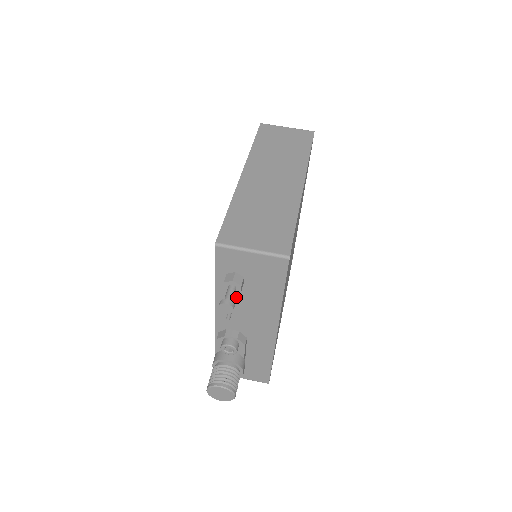
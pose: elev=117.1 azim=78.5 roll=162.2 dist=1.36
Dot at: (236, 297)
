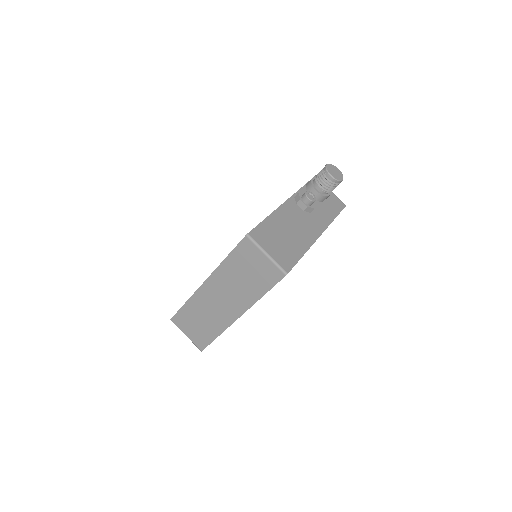
Dot at: occluded
